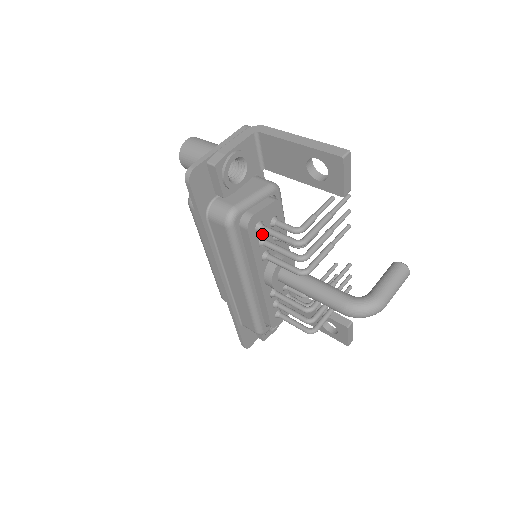
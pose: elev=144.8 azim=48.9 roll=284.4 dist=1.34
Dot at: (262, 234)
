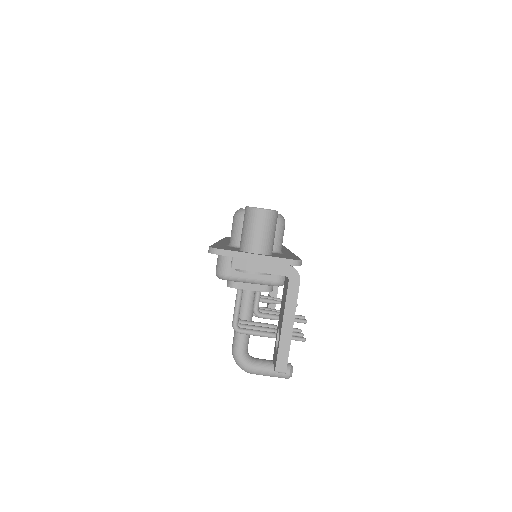
Dot at: occluded
